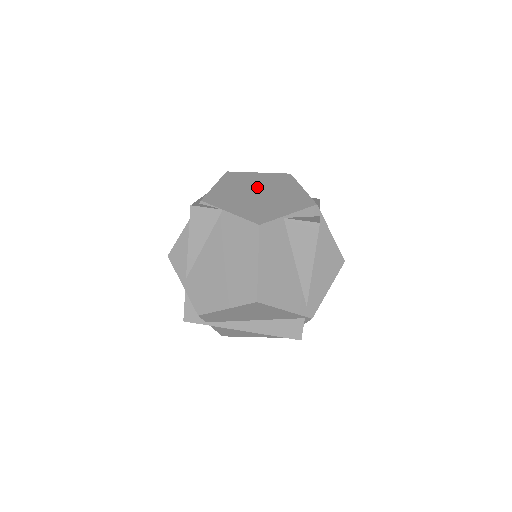
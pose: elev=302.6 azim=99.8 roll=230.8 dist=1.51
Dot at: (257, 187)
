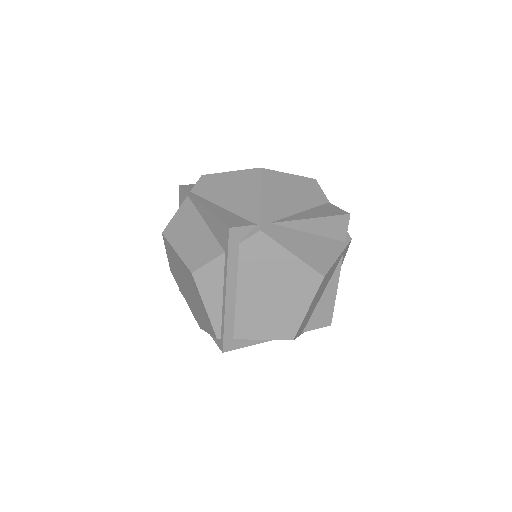
Dot at: occluded
